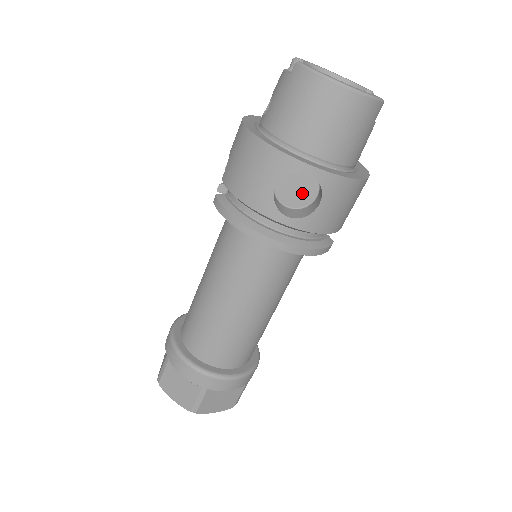
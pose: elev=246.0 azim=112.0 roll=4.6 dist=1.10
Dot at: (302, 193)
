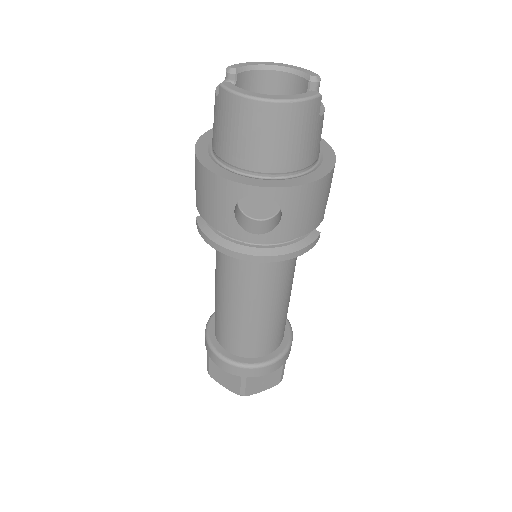
Dot at: (267, 205)
